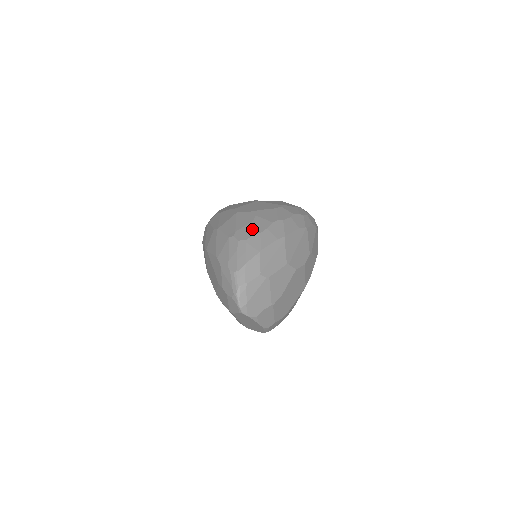
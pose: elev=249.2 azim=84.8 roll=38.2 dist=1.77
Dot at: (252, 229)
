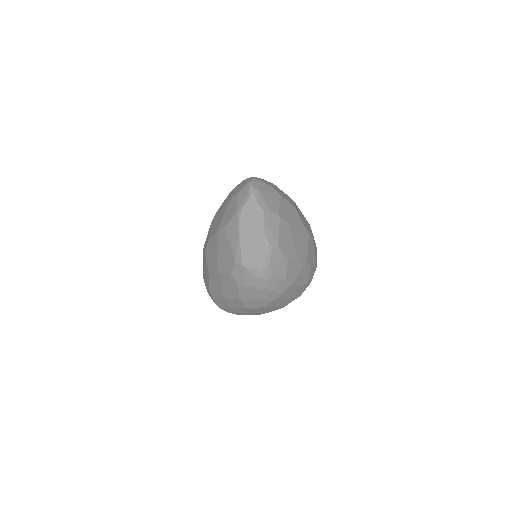
Dot at: occluded
